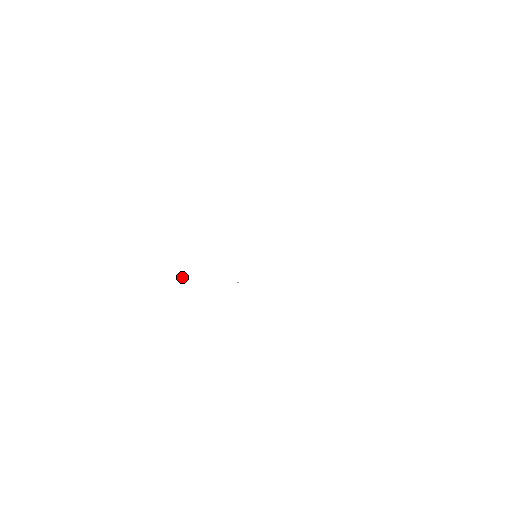
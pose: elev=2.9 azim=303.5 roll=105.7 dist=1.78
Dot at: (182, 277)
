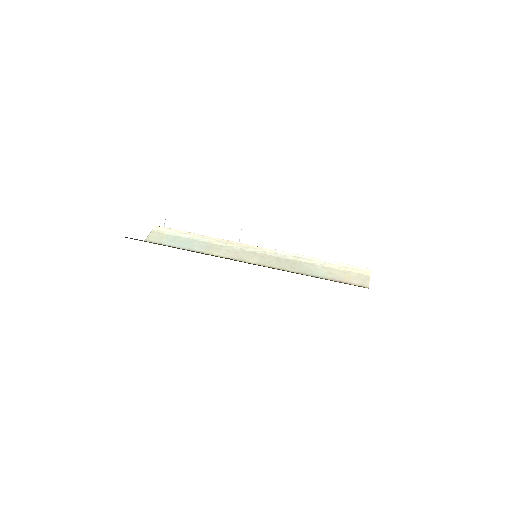
Dot at: occluded
